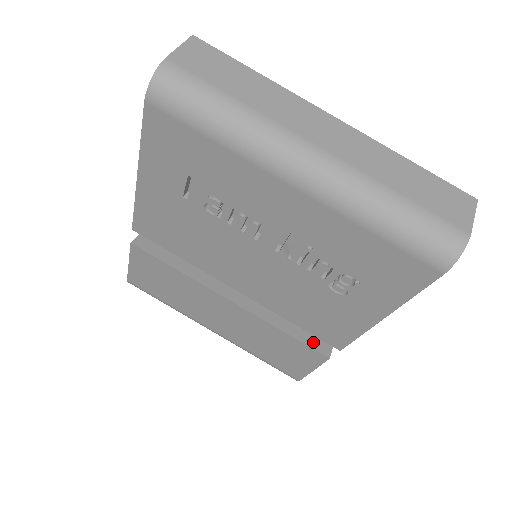
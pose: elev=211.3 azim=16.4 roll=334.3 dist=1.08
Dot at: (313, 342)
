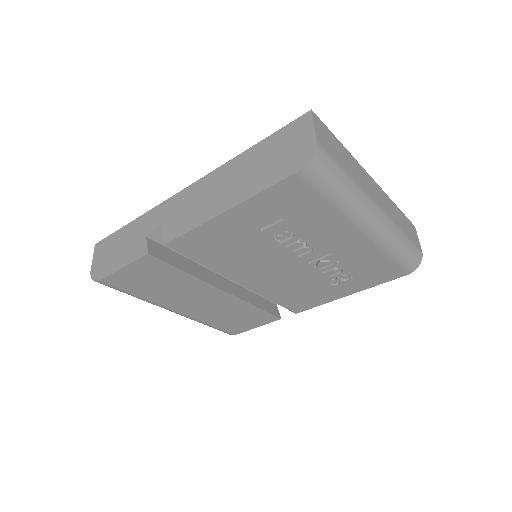
Dot at: (270, 309)
